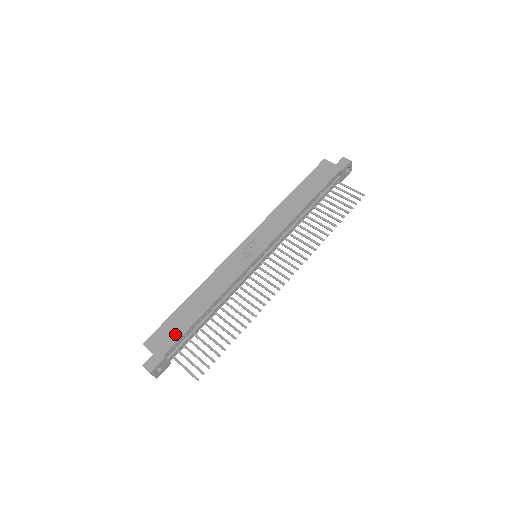
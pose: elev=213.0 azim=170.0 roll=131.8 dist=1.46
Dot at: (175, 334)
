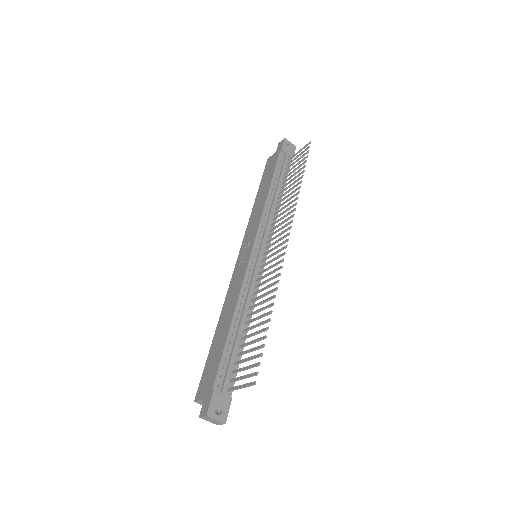
Dot at: (215, 365)
